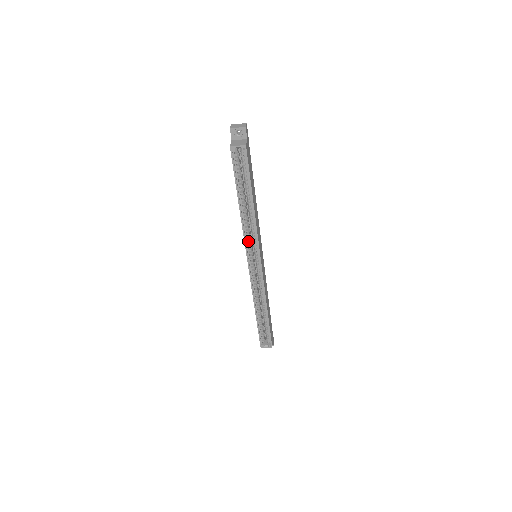
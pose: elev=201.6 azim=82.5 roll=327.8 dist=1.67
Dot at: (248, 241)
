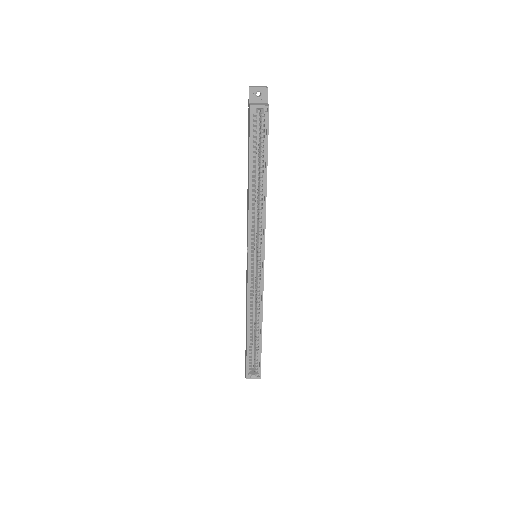
Dot at: (252, 233)
